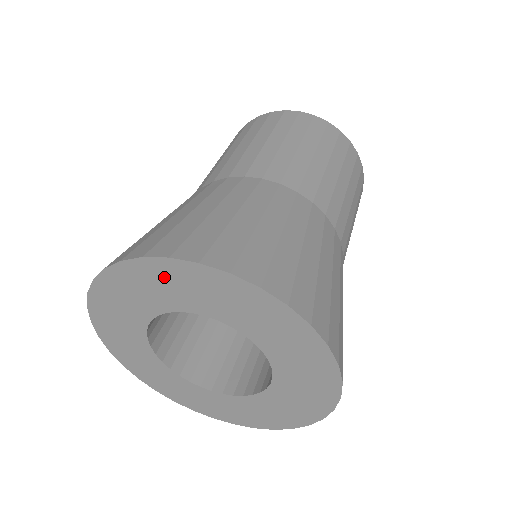
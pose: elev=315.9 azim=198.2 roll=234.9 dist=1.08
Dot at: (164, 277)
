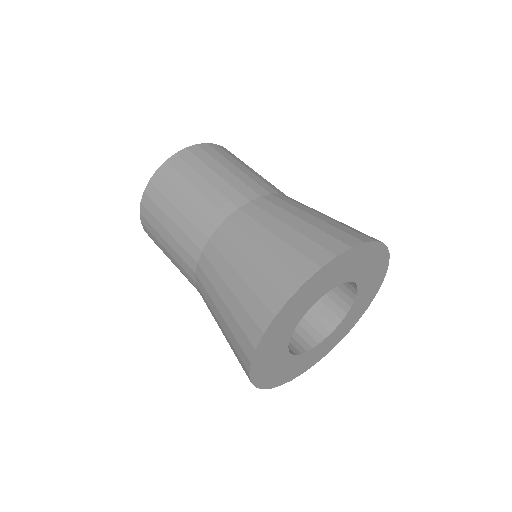
Dot at: (314, 285)
